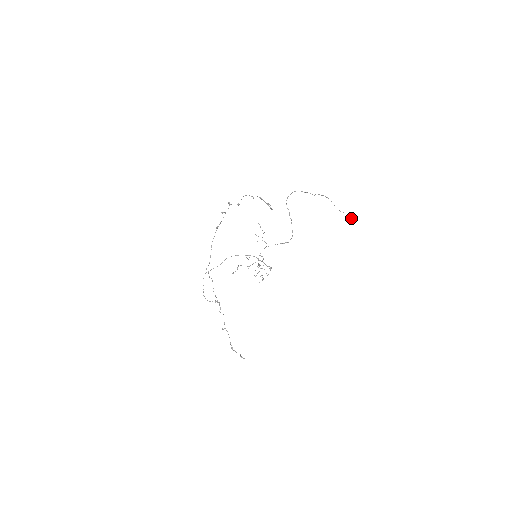
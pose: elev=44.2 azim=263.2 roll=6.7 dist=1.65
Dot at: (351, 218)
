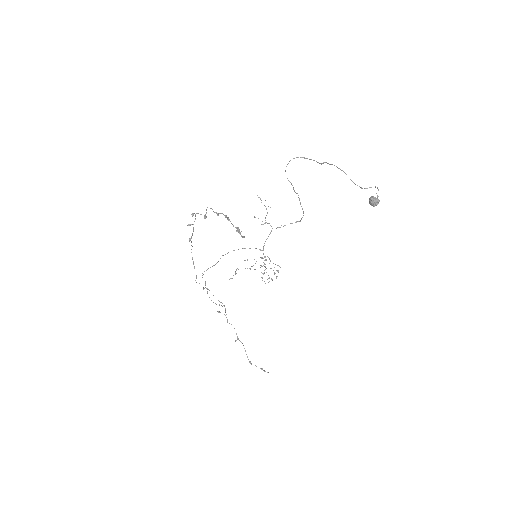
Dot at: (377, 201)
